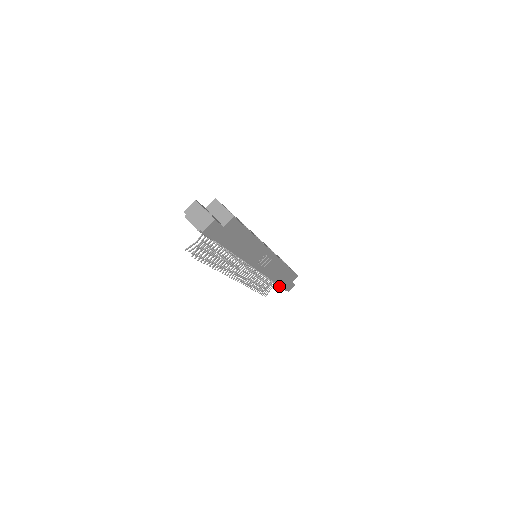
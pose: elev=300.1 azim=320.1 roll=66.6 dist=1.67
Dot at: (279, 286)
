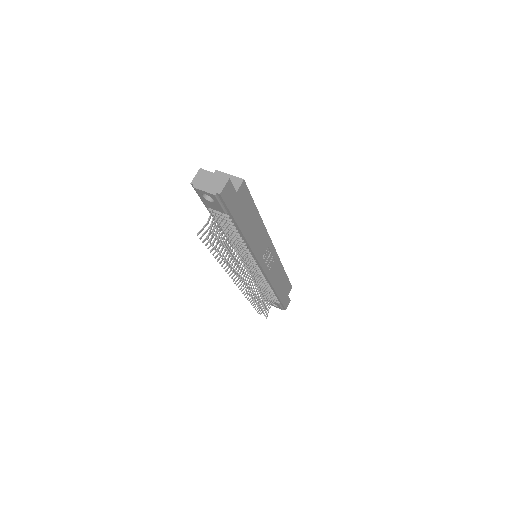
Dot at: (277, 301)
